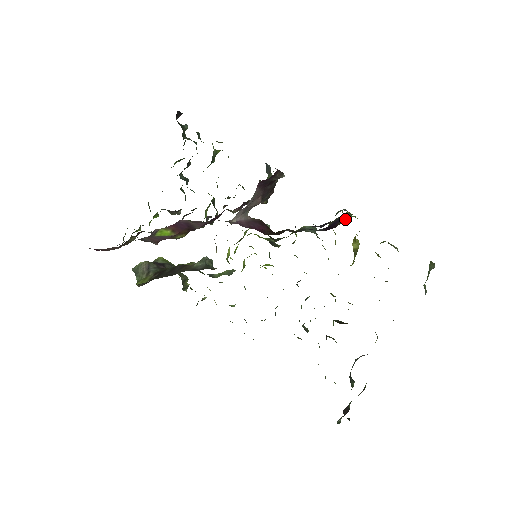
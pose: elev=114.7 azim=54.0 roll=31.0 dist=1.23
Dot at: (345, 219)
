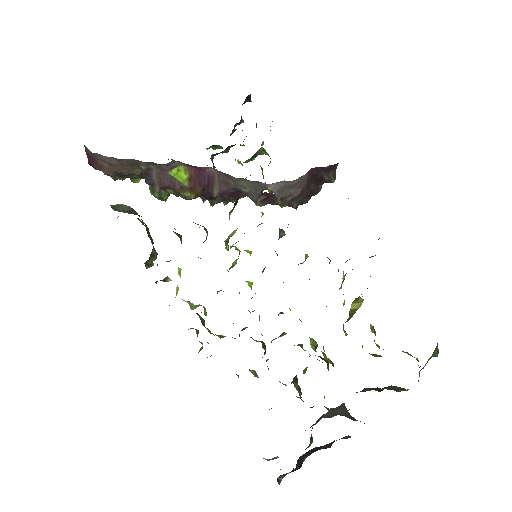
Dot at: occluded
